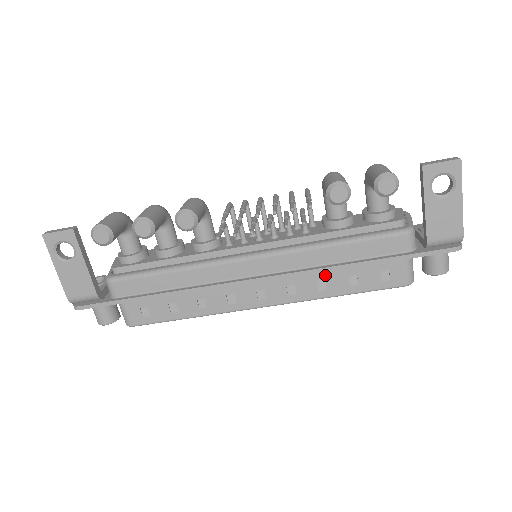
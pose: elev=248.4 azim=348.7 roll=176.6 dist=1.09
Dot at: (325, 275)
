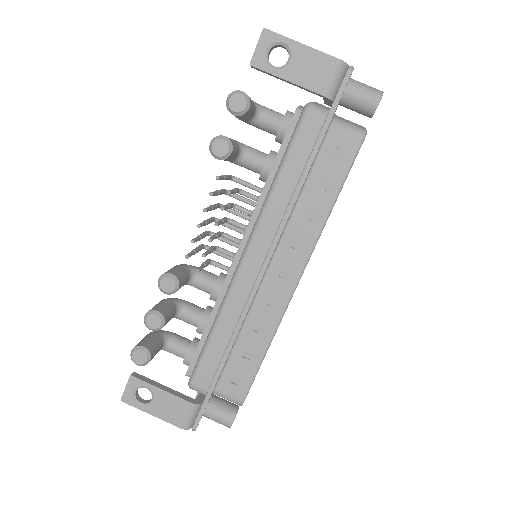
Dot at: (302, 207)
